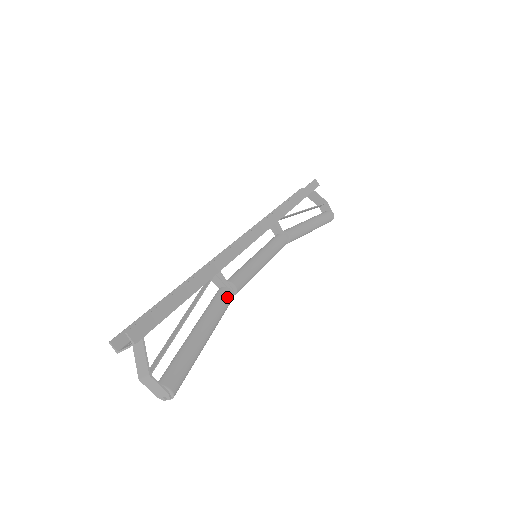
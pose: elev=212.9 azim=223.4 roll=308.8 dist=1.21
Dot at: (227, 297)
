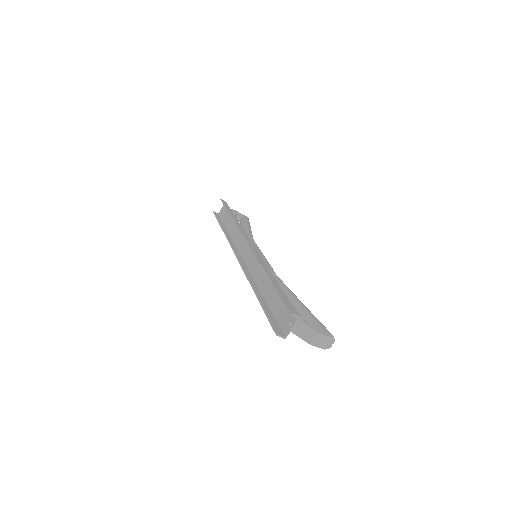
Dot at: (281, 281)
